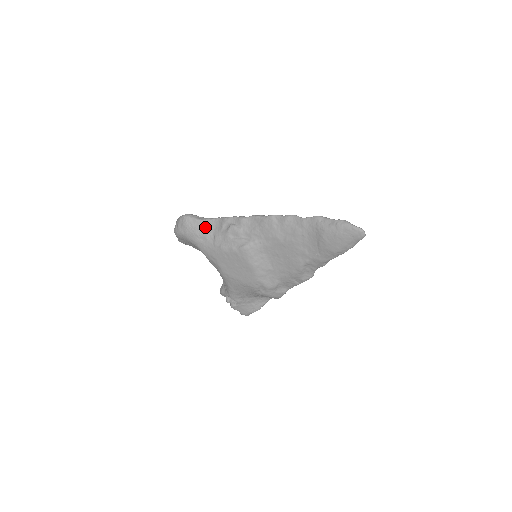
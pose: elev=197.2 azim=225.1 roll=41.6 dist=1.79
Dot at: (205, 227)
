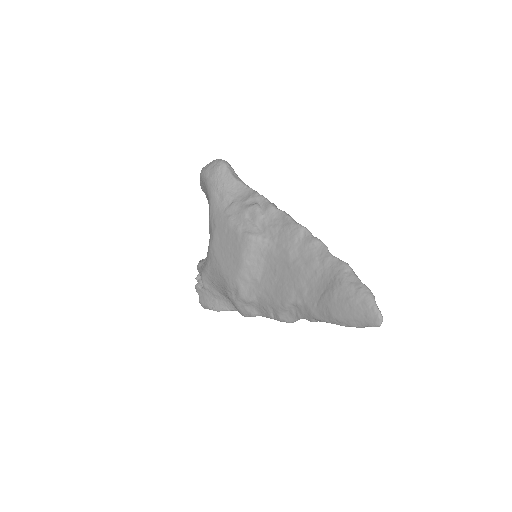
Dot at: (232, 187)
